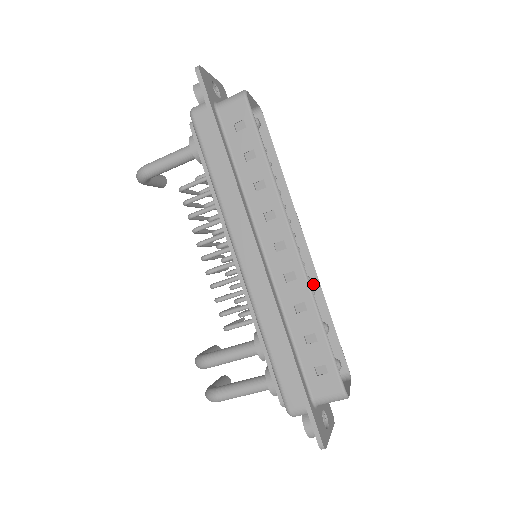
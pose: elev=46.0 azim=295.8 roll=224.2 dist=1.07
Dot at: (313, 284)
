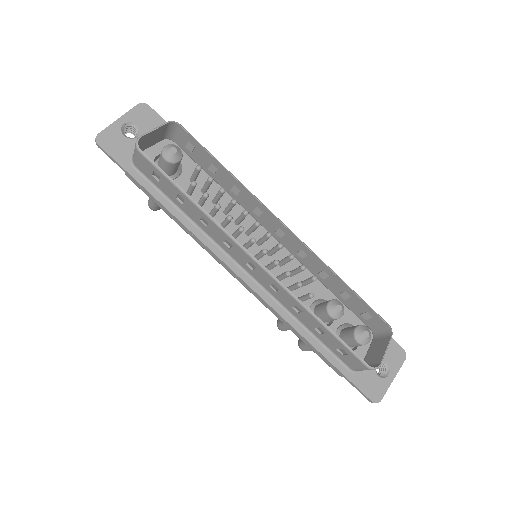
Dot at: (317, 262)
